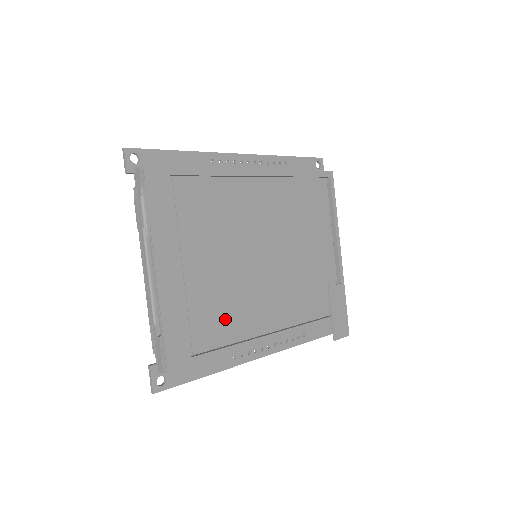
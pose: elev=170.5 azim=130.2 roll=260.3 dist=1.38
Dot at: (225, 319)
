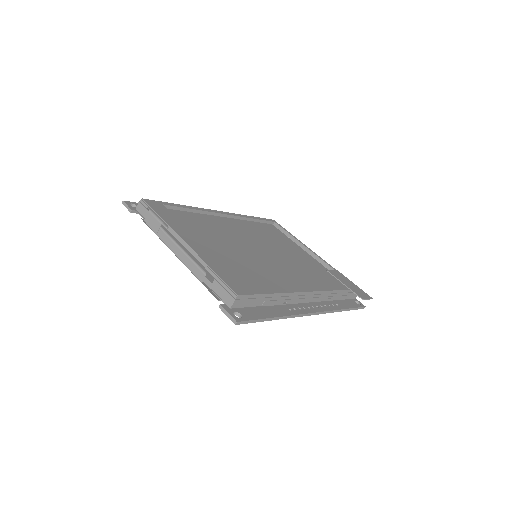
Dot at: (260, 278)
